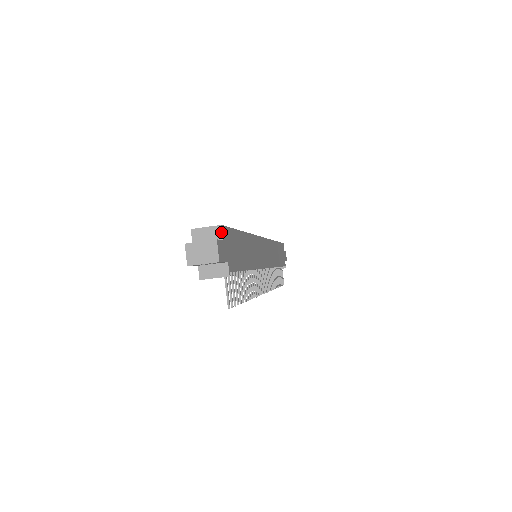
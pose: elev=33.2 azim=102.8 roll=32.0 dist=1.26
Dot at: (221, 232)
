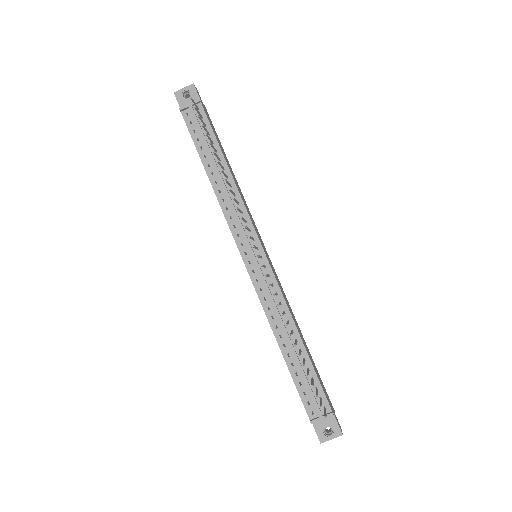
Dot at: (204, 105)
